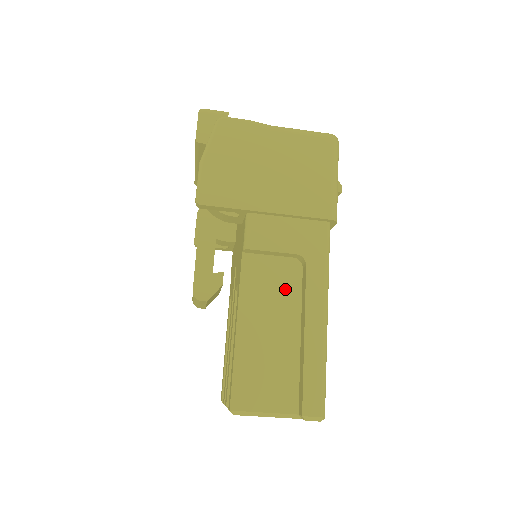
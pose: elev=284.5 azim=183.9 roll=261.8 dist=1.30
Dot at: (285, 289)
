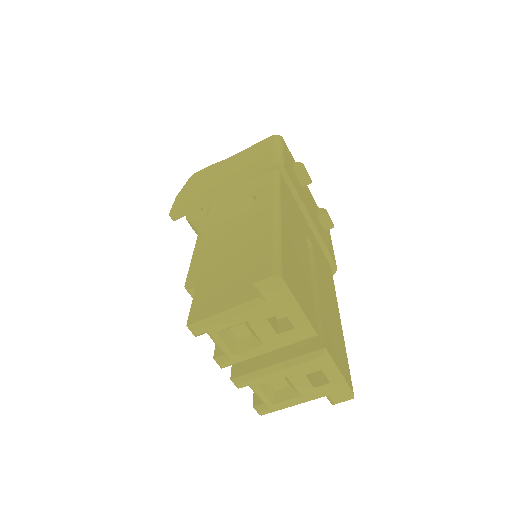
Dot at: (246, 227)
